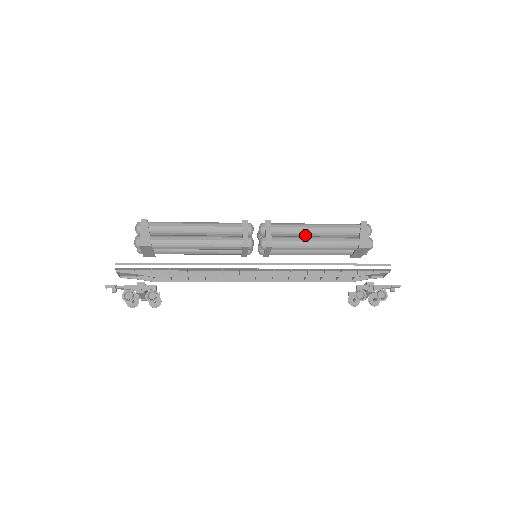
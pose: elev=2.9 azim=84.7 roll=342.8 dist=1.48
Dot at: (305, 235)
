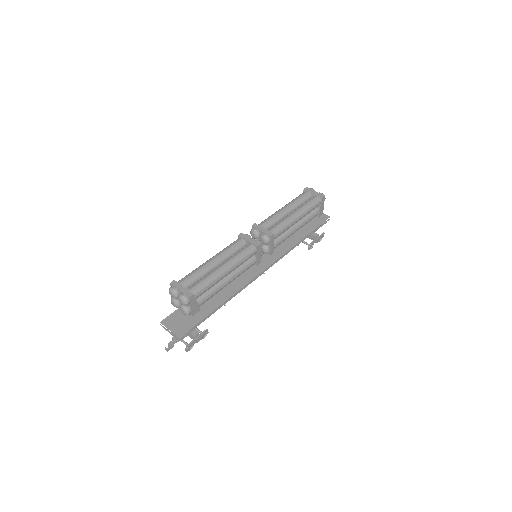
Dot at: occluded
